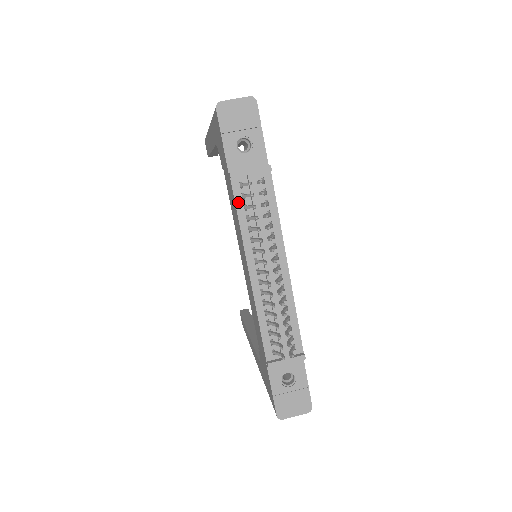
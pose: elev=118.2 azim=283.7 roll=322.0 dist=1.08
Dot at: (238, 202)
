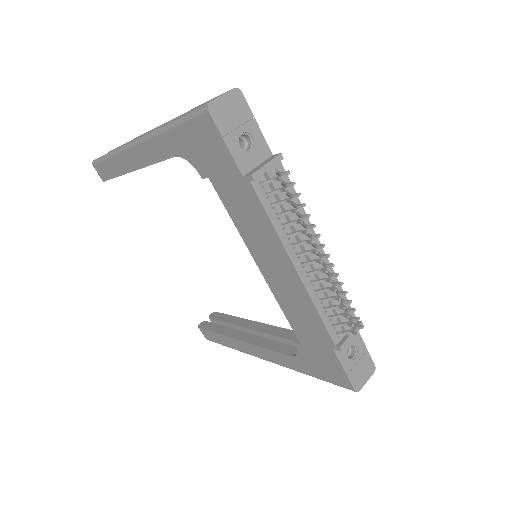
Dot at: (264, 203)
